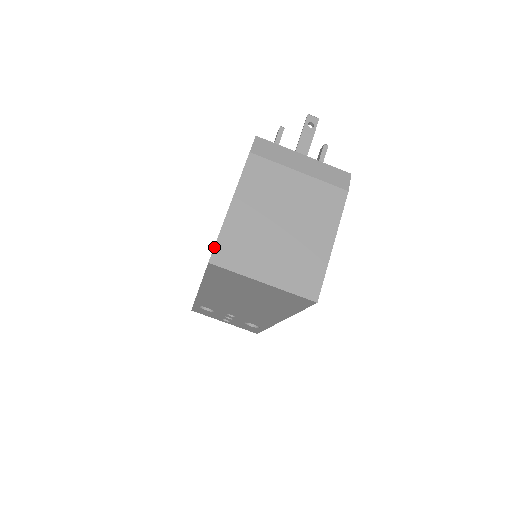
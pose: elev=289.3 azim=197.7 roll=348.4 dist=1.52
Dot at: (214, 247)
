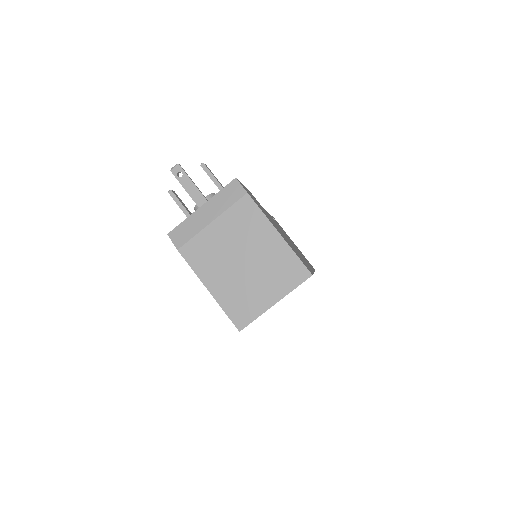
Dot at: occluded
